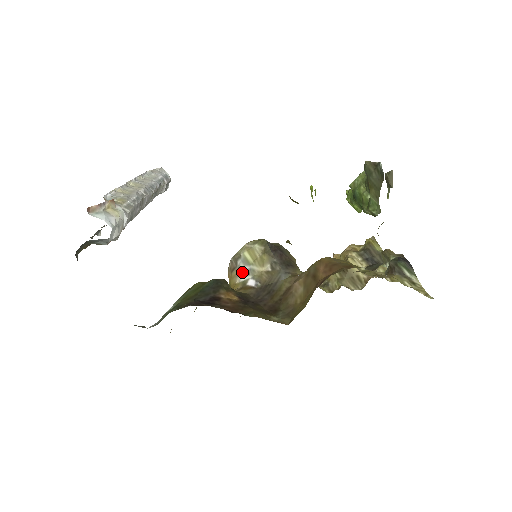
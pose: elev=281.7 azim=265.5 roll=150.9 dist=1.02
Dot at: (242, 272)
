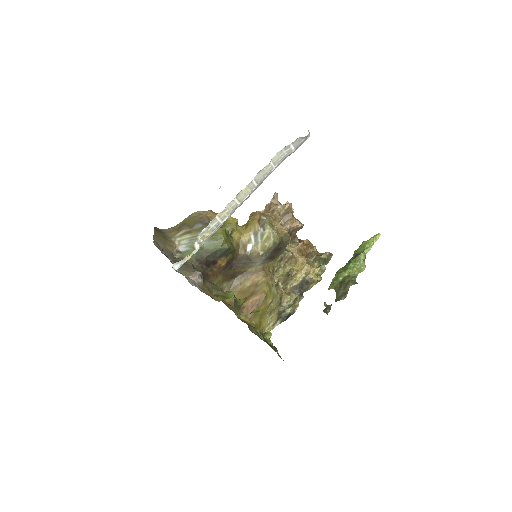
Dot at: (256, 235)
